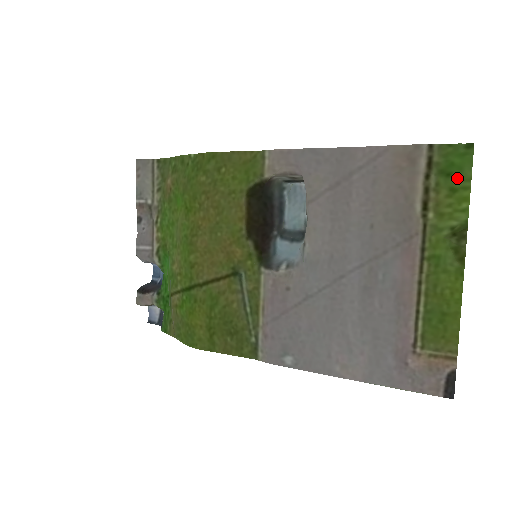
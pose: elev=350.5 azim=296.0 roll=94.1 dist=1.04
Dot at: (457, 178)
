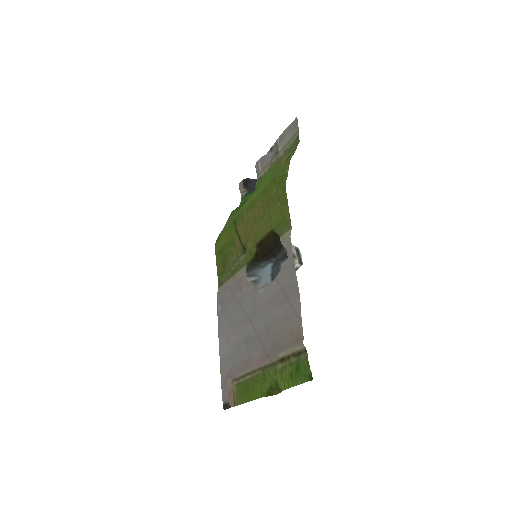
Dot at: (296, 375)
